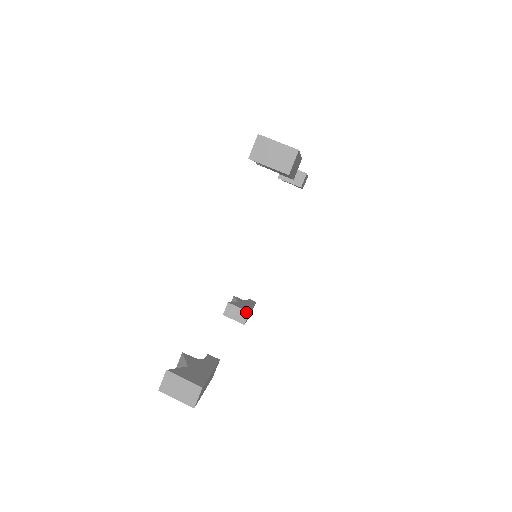
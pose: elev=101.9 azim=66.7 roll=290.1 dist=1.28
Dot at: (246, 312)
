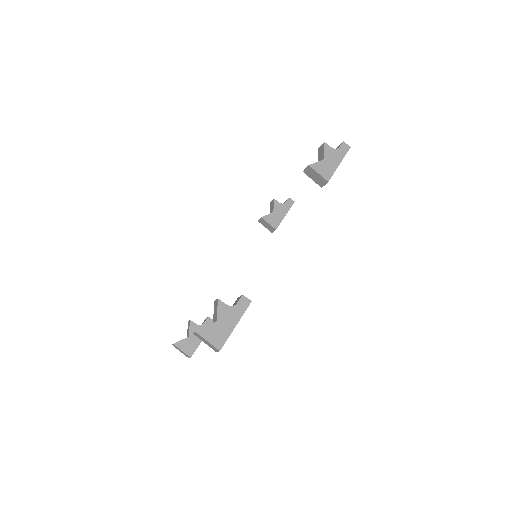
Dot at: (274, 228)
